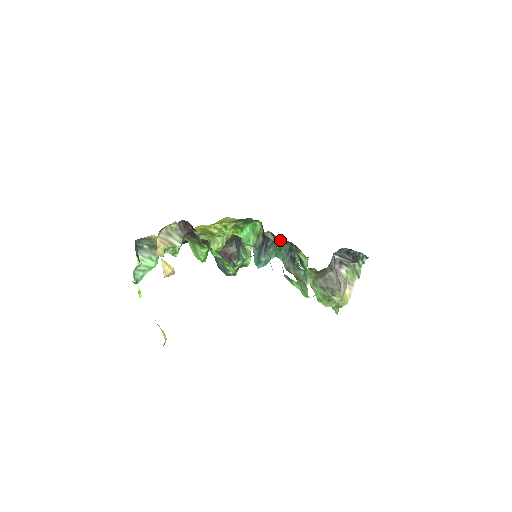
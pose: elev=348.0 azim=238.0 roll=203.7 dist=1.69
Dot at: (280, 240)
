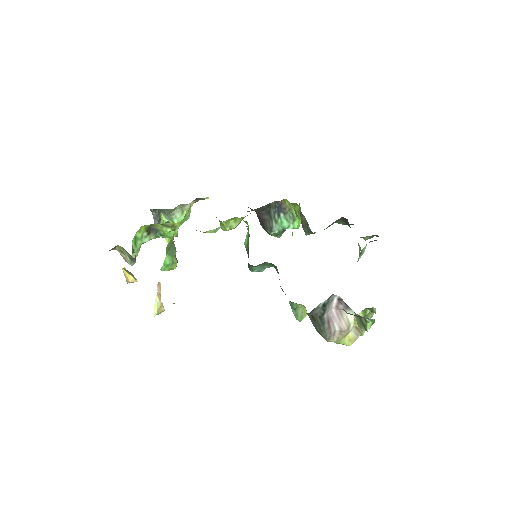
Dot at: occluded
